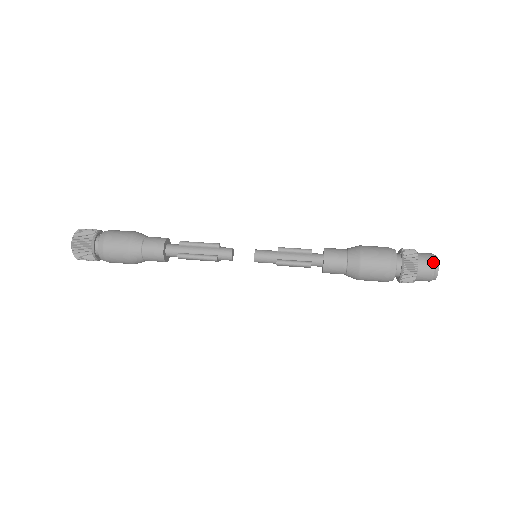
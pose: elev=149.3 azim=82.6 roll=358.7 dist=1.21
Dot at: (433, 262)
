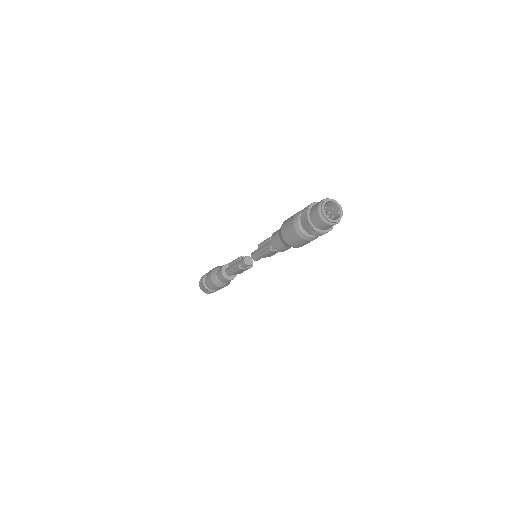
Dot at: (317, 208)
